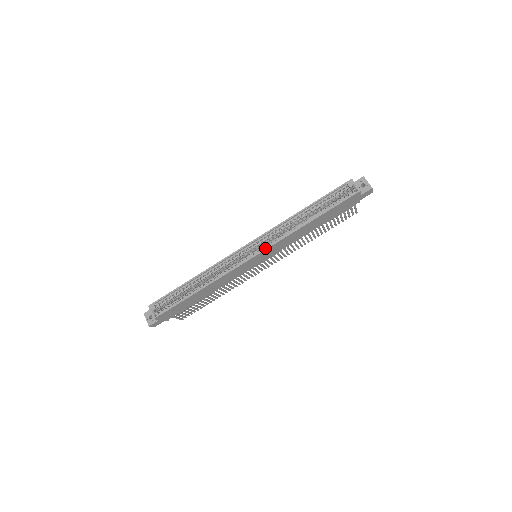
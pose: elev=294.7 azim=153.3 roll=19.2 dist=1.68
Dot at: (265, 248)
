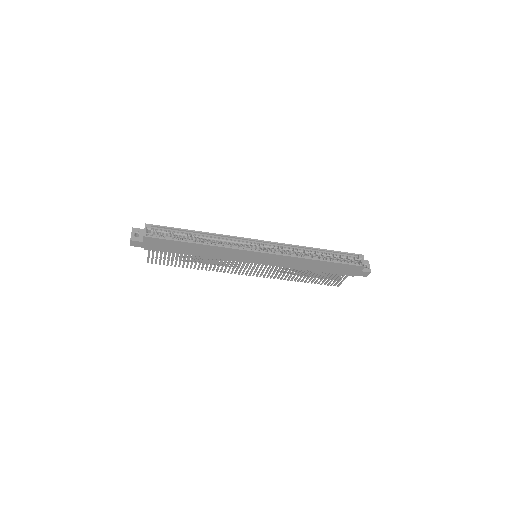
Dot at: (274, 253)
